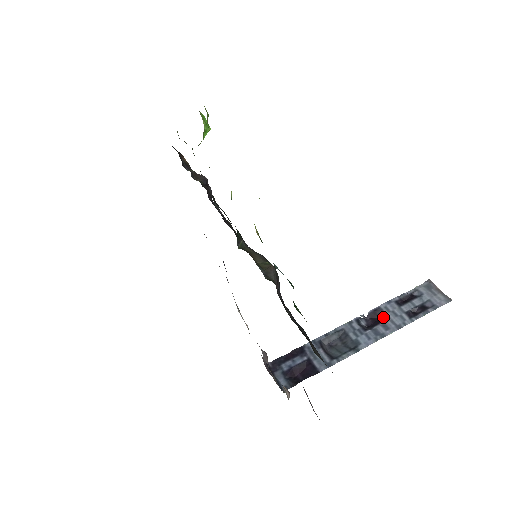
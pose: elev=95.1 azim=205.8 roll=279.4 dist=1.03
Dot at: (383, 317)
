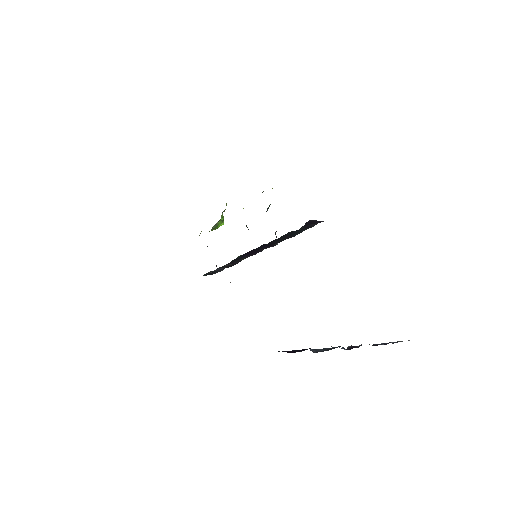
Dot at: occluded
